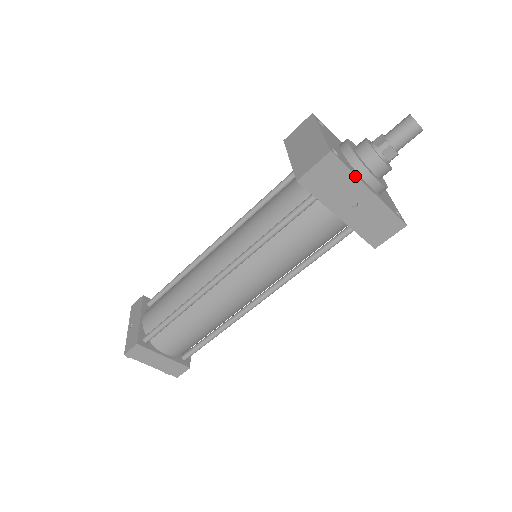
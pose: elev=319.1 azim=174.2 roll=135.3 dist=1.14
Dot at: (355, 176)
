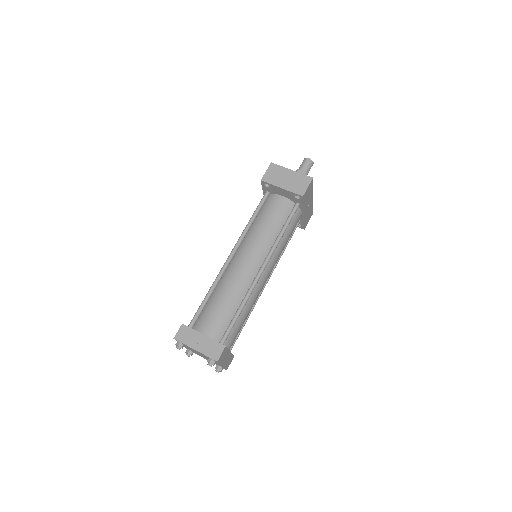
Dot at: occluded
